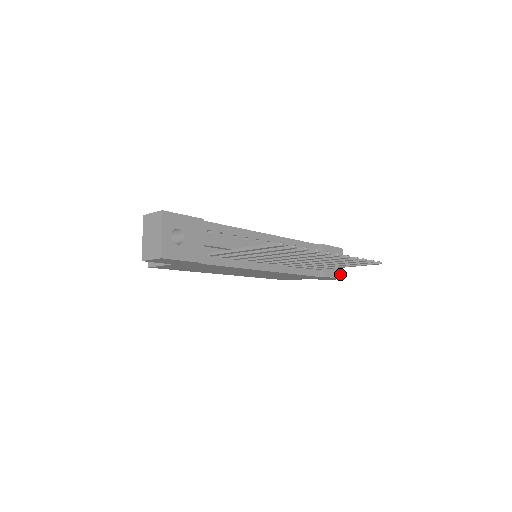
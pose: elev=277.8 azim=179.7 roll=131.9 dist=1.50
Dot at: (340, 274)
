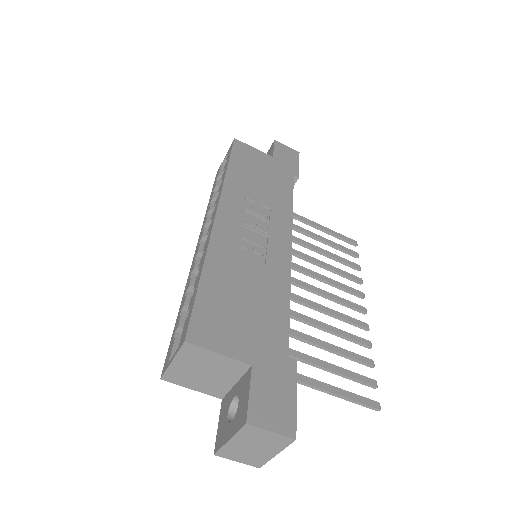
Dot at: occluded
